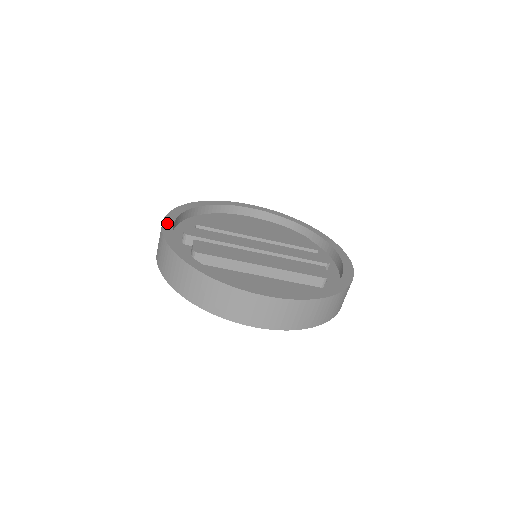
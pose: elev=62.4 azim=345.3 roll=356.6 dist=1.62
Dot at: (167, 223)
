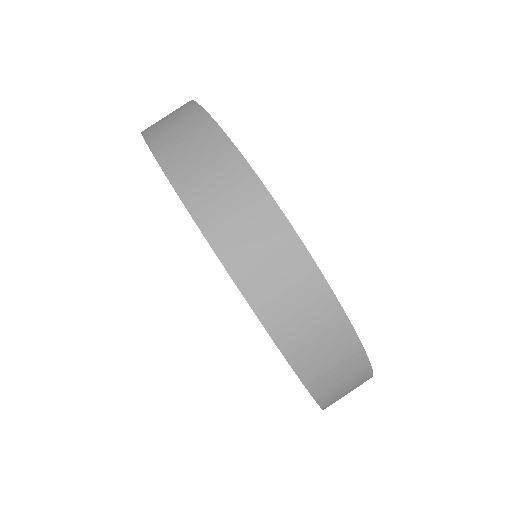
Dot at: occluded
